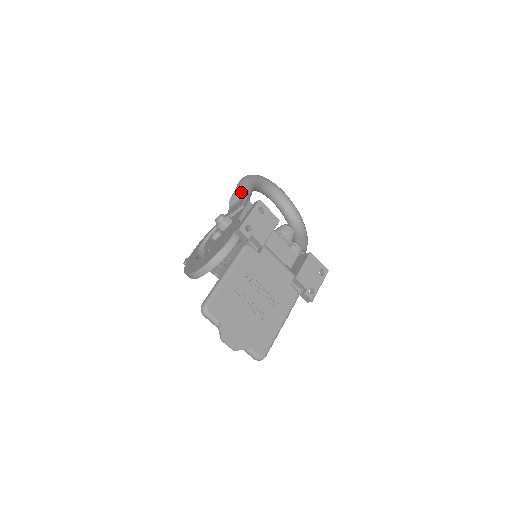
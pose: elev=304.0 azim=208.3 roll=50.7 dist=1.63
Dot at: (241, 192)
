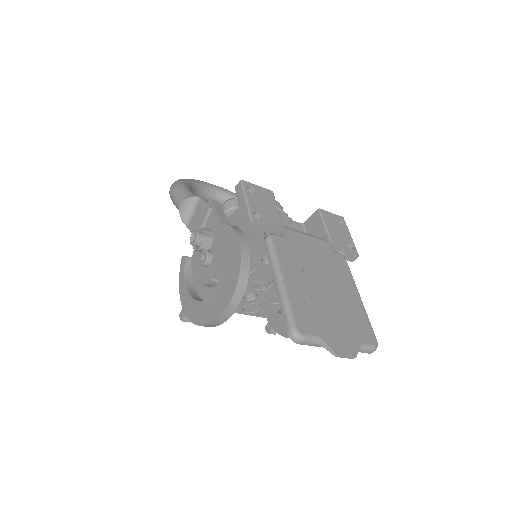
Dot at: (190, 199)
